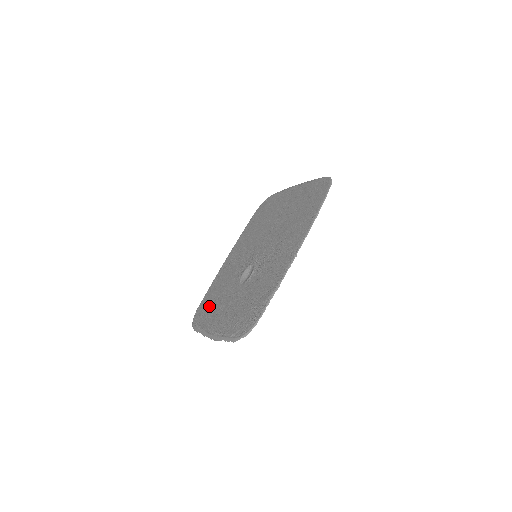
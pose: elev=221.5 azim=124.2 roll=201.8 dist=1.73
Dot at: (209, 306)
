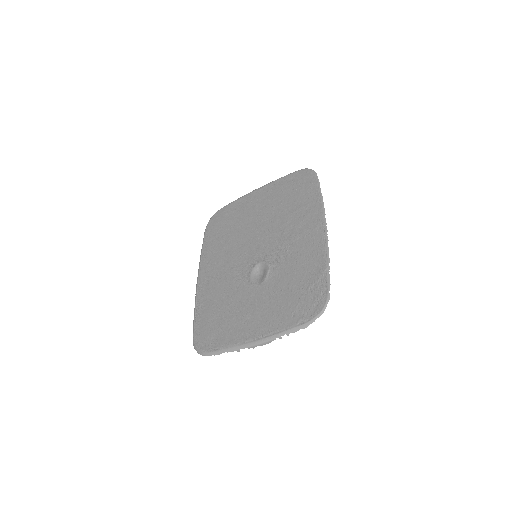
Dot at: (218, 324)
